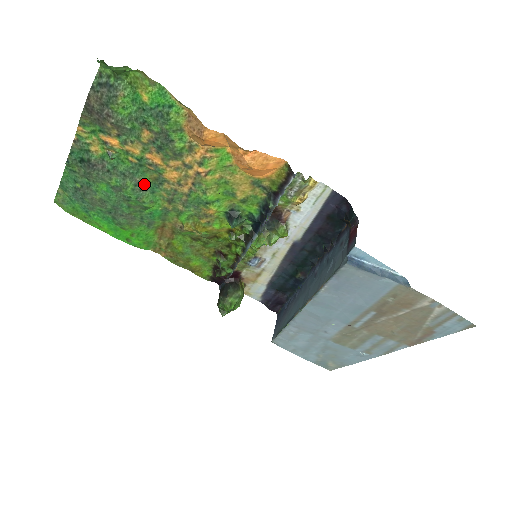
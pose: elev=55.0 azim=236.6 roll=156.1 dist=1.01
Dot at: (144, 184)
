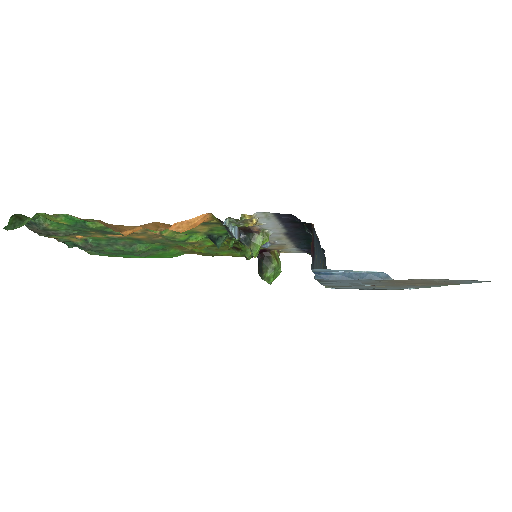
Dot at: (129, 243)
